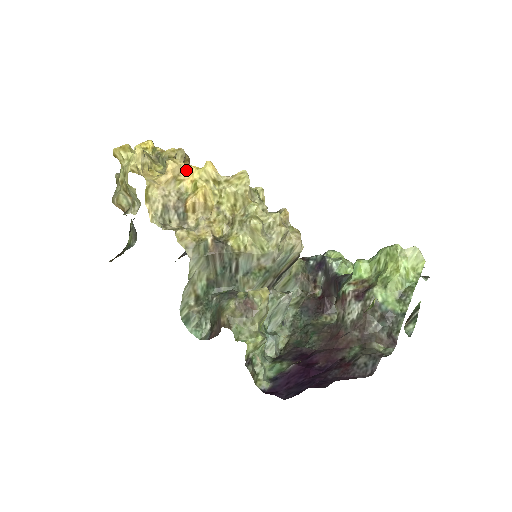
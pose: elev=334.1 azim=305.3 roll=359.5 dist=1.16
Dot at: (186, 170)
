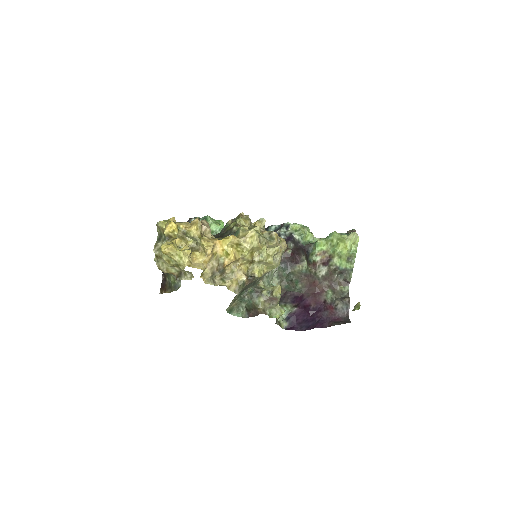
Dot at: (216, 245)
